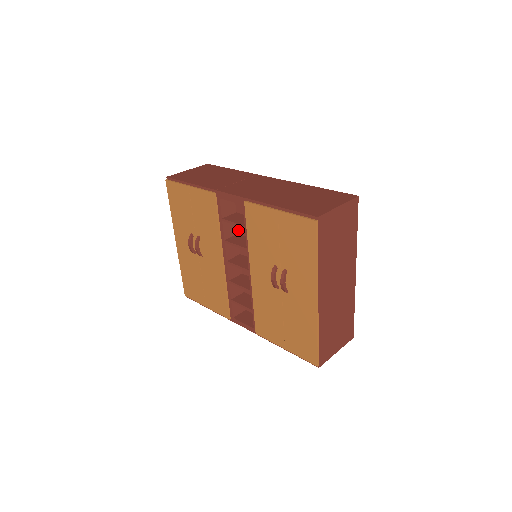
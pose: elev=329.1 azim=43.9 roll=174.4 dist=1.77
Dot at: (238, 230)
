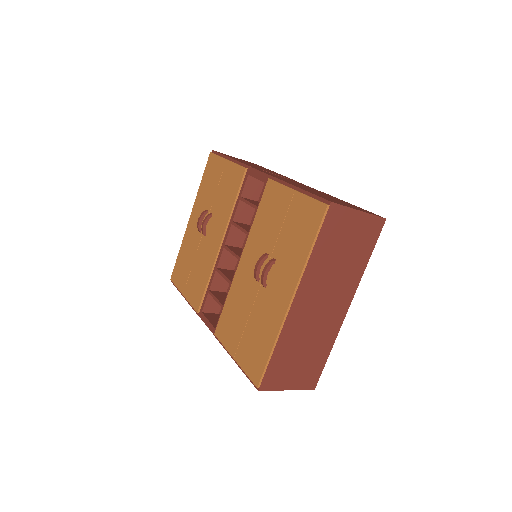
Dot at: (251, 221)
